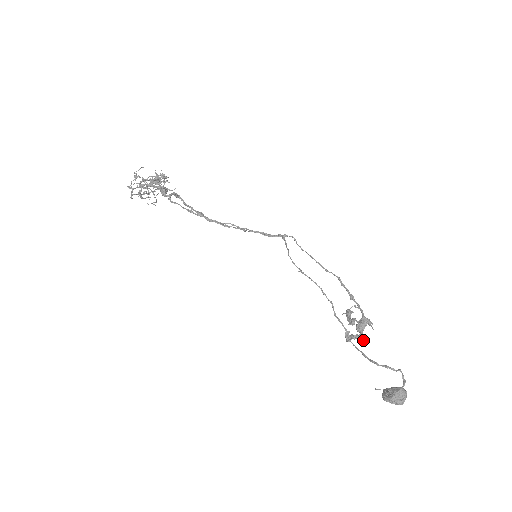
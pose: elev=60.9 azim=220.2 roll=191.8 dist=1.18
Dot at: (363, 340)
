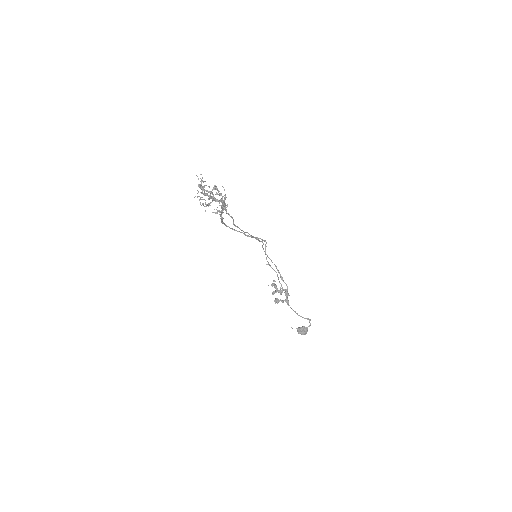
Dot at: (287, 303)
